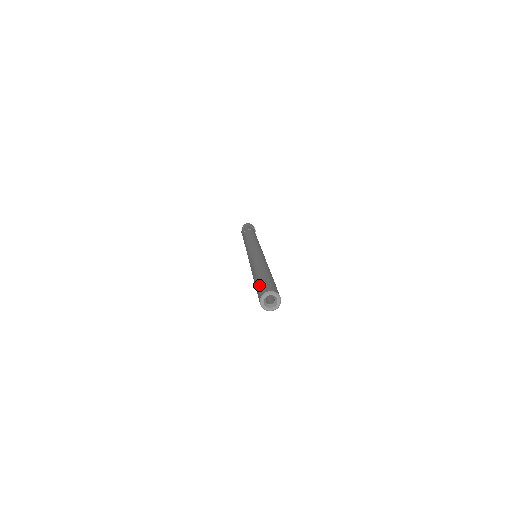
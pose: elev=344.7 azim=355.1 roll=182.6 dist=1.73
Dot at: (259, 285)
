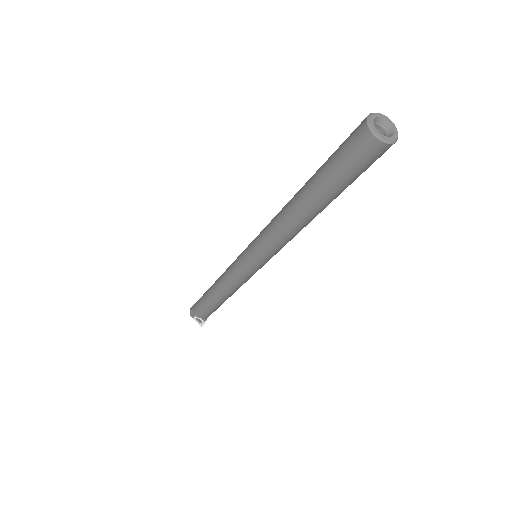
Dot at: occluded
